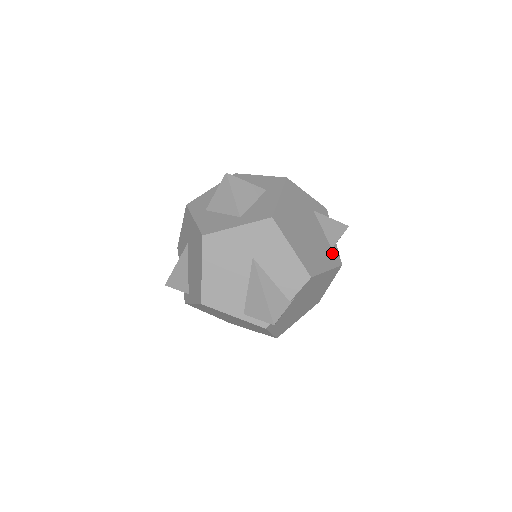
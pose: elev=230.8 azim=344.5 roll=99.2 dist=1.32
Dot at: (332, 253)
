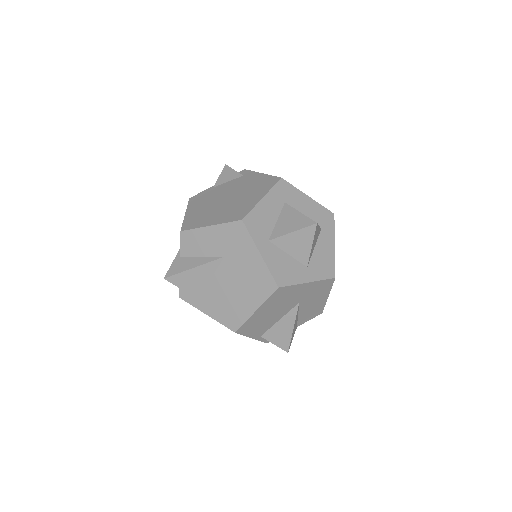
Dot at: occluded
